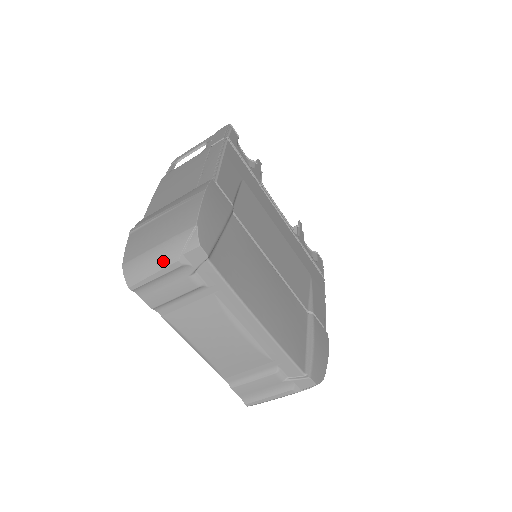
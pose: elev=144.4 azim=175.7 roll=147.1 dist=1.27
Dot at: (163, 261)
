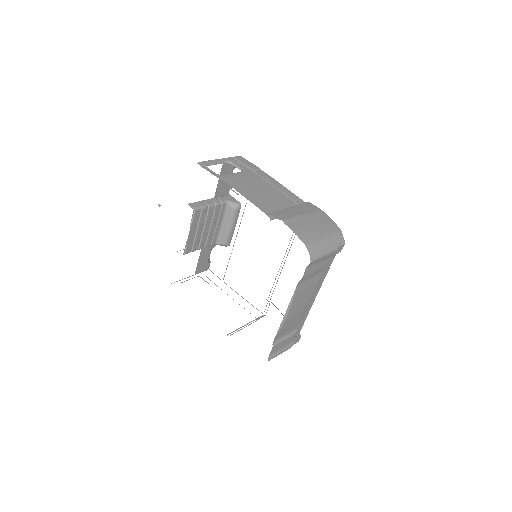
Dot at: (331, 248)
